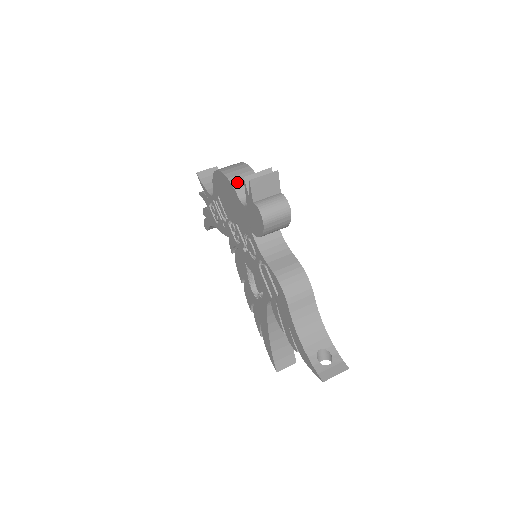
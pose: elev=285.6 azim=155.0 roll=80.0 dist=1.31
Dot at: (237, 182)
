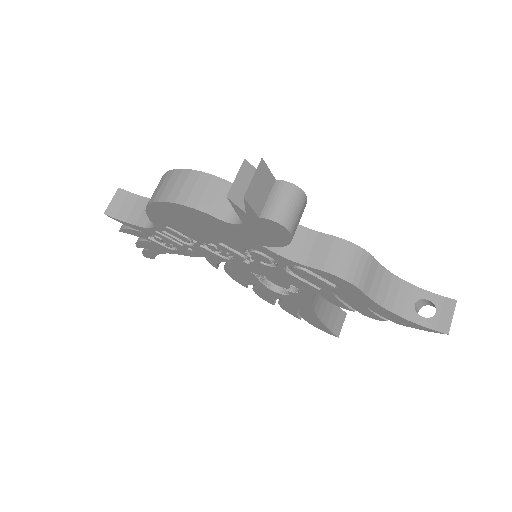
Dot at: (200, 202)
